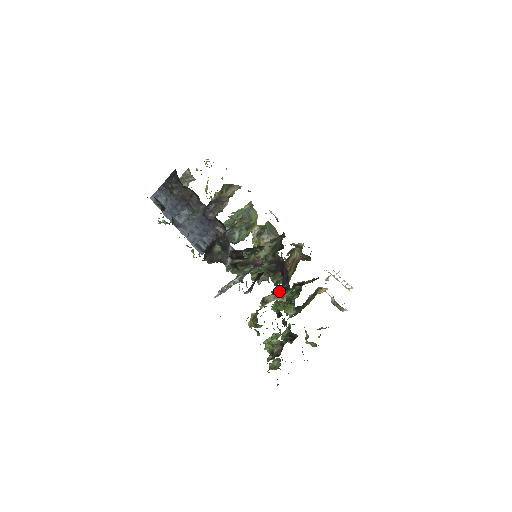
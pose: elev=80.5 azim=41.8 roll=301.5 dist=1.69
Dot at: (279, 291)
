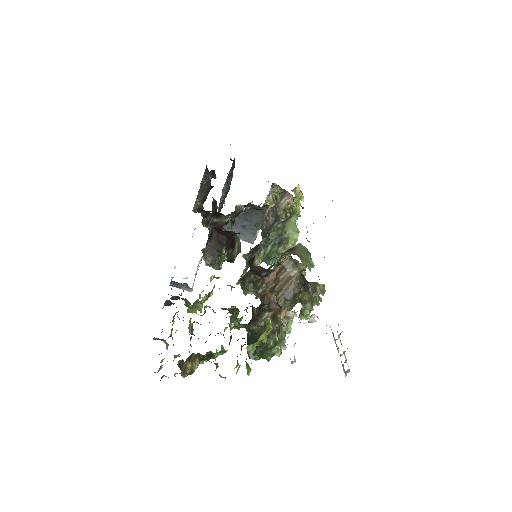
Dot at: occluded
